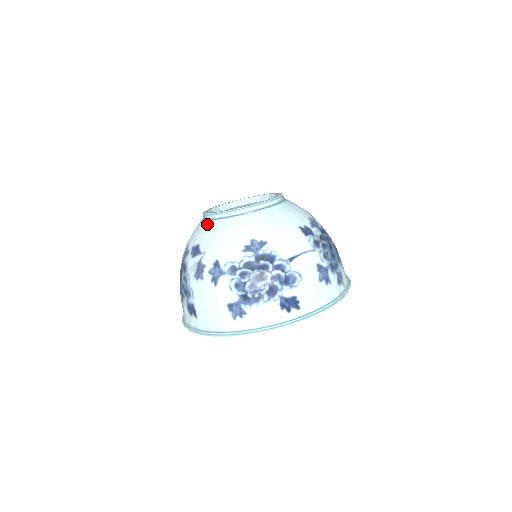
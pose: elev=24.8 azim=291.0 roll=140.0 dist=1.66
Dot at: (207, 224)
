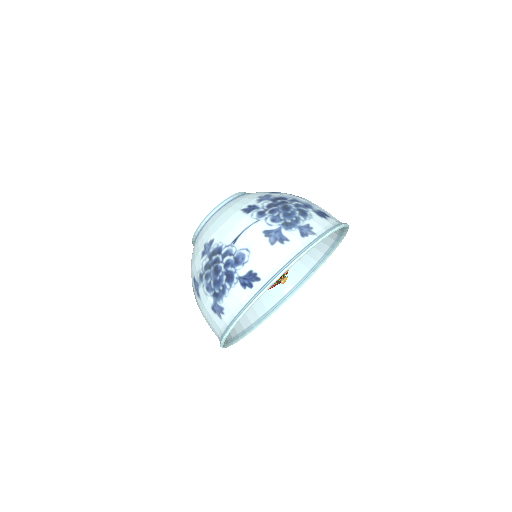
Dot at: occluded
